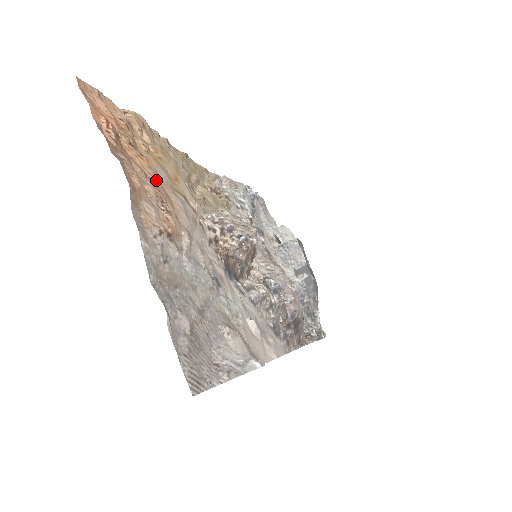
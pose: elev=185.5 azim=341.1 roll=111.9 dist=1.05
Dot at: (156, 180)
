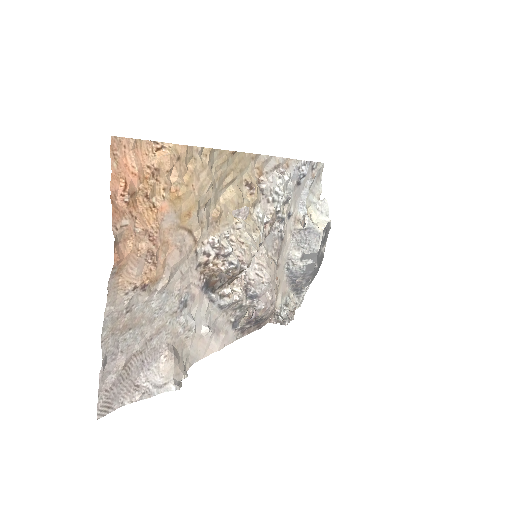
Dot at: (157, 233)
